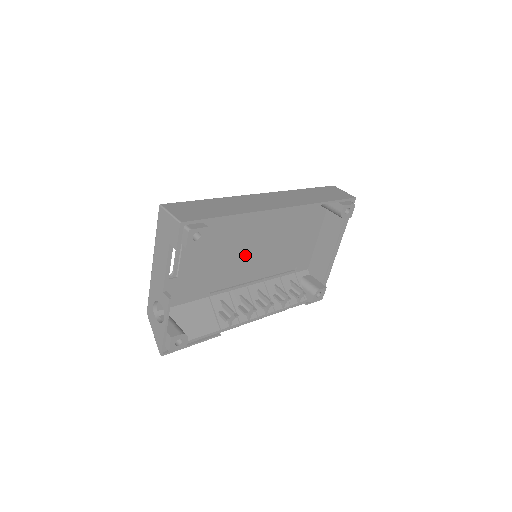
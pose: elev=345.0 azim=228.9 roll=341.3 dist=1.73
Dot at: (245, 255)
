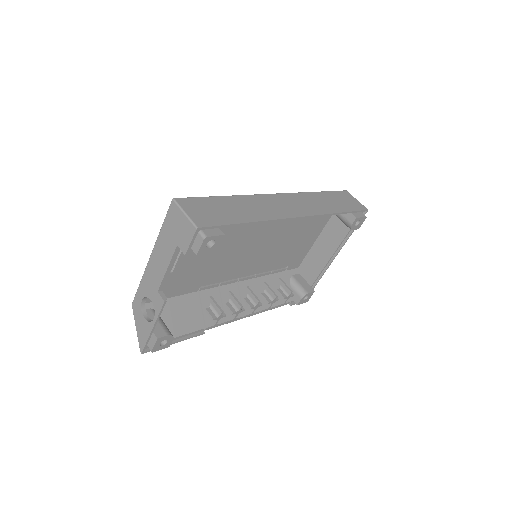
Dot at: (244, 253)
